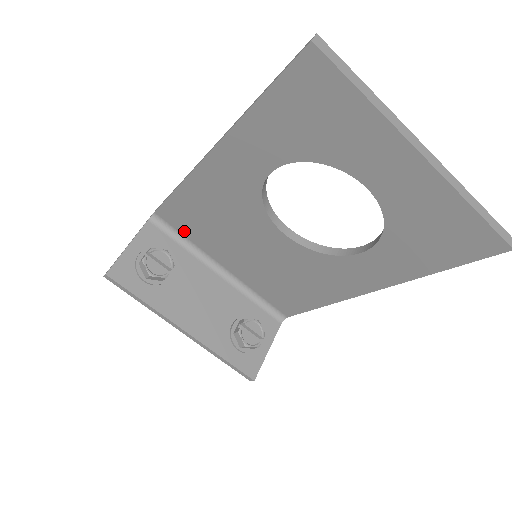
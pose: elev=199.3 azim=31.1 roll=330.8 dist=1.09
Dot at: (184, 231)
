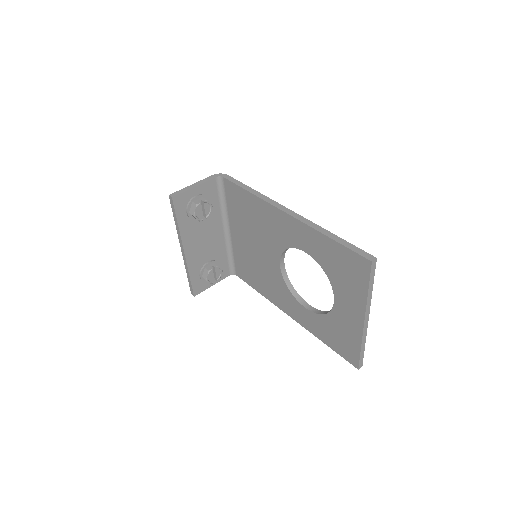
Dot at: (229, 200)
